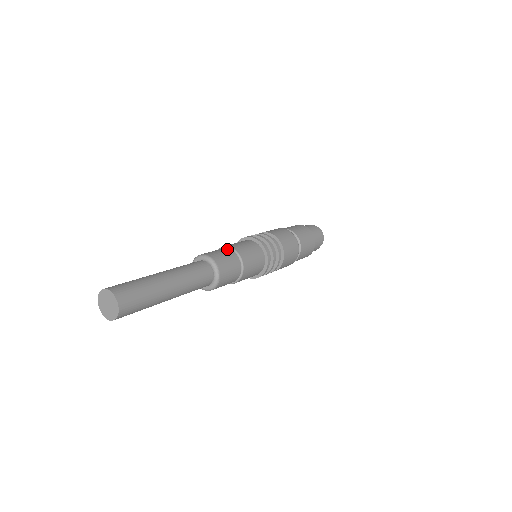
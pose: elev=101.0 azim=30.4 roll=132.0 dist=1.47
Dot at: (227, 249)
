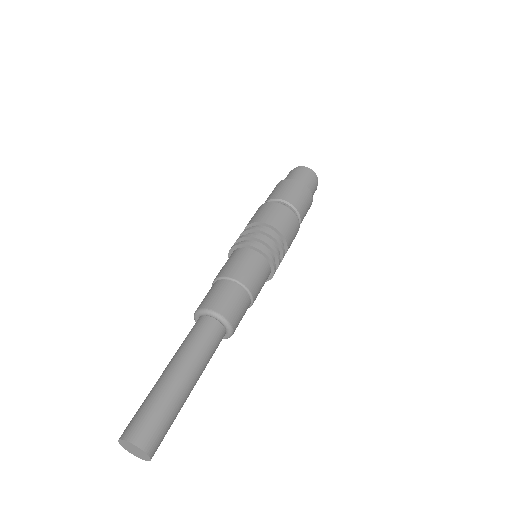
Dot at: (225, 282)
